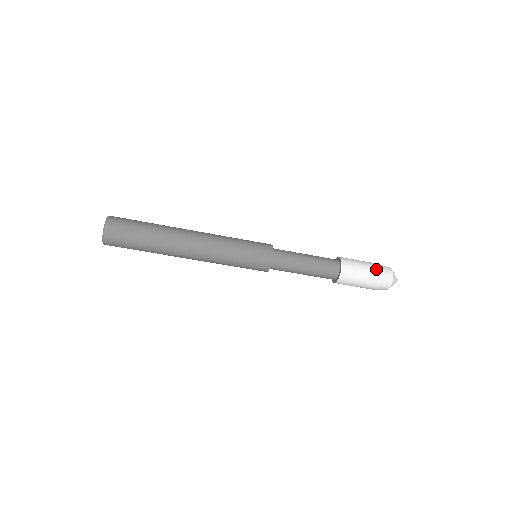
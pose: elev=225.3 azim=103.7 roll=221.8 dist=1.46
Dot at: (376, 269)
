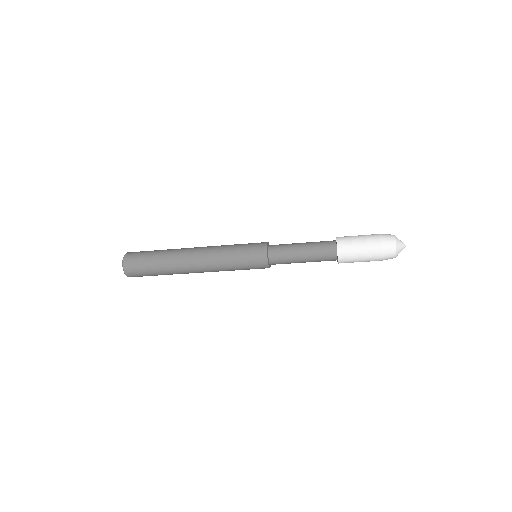
Dot at: (374, 236)
